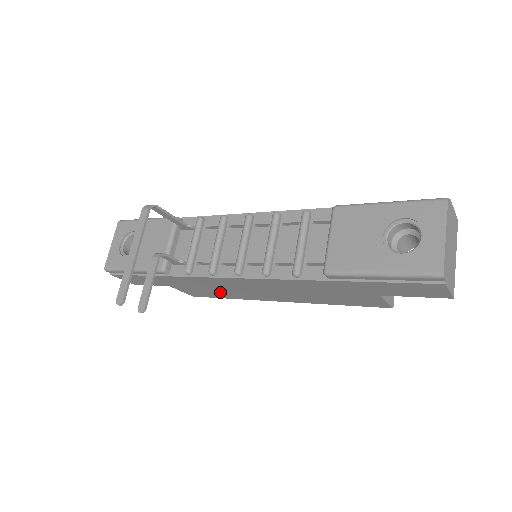
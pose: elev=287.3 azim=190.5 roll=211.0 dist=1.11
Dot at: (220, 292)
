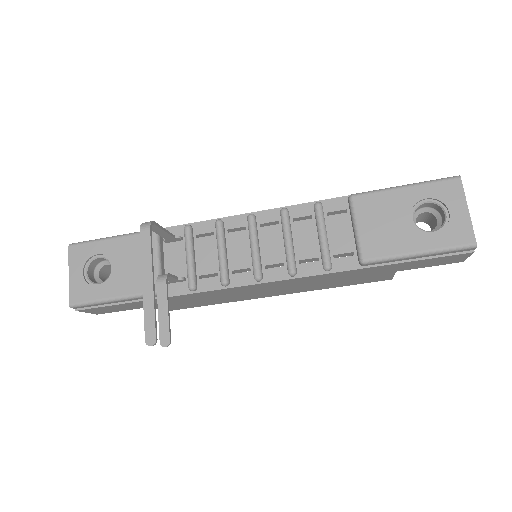
Dot at: (212, 301)
